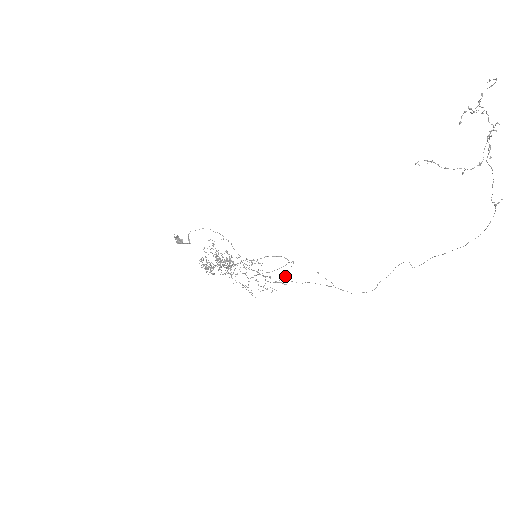
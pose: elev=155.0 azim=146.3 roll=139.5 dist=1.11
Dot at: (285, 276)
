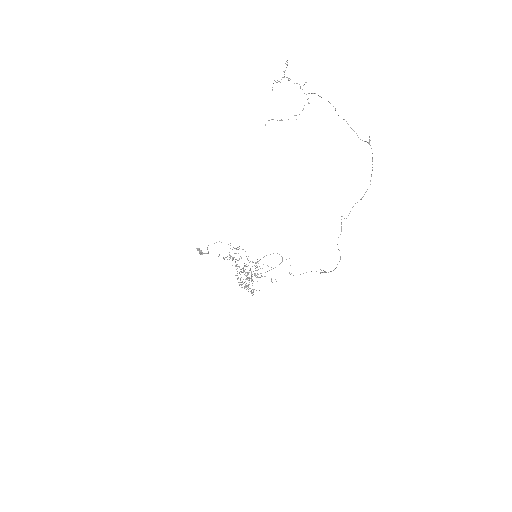
Dot at: (290, 274)
